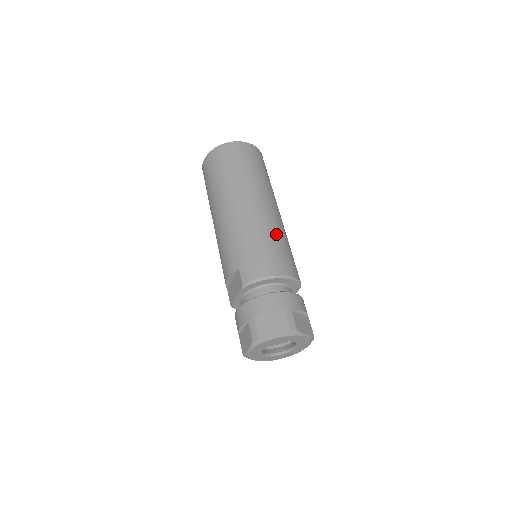
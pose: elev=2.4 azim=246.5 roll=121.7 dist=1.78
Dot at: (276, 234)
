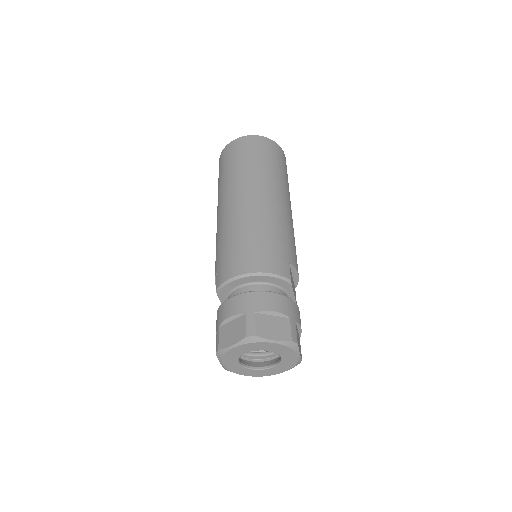
Dot at: (258, 227)
